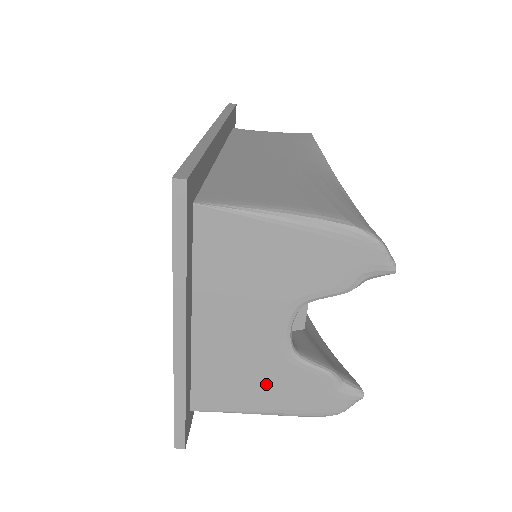
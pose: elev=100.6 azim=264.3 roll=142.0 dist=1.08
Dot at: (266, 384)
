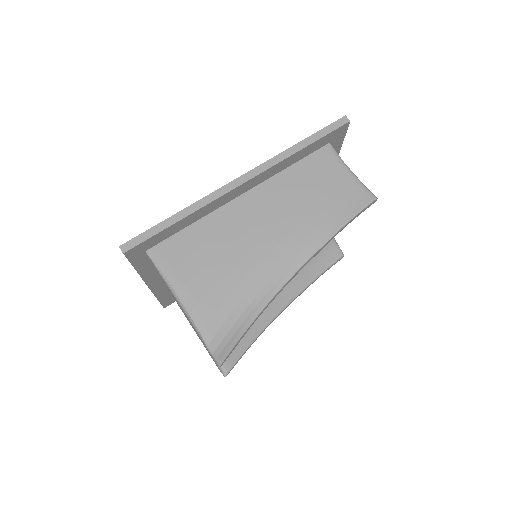
Dot at: (192, 327)
